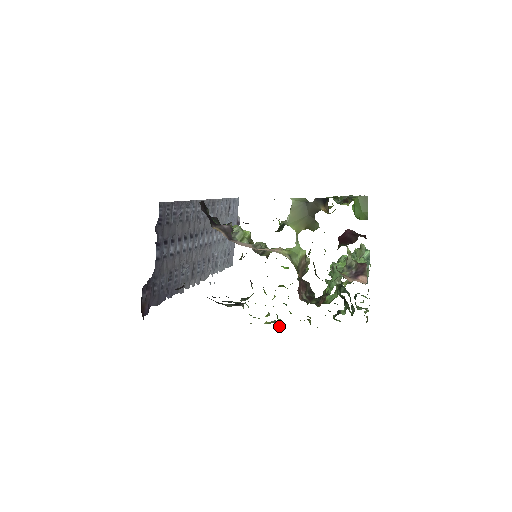
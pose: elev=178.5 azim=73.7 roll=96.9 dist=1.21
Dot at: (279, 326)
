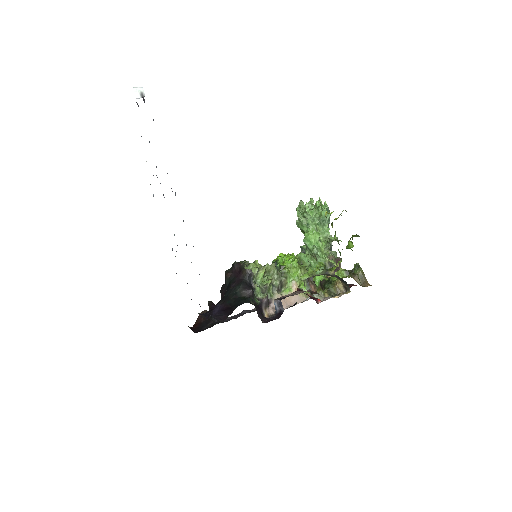
Dot at: occluded
